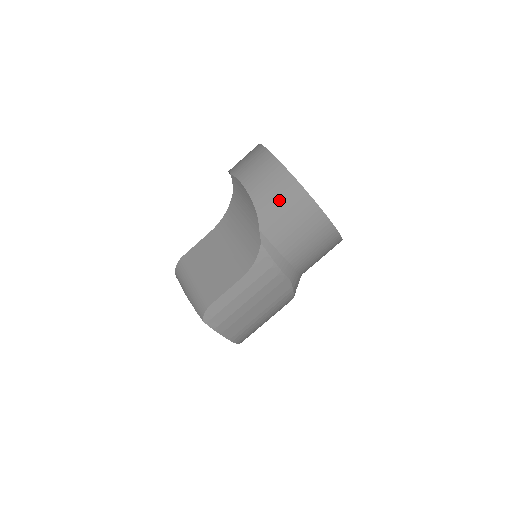
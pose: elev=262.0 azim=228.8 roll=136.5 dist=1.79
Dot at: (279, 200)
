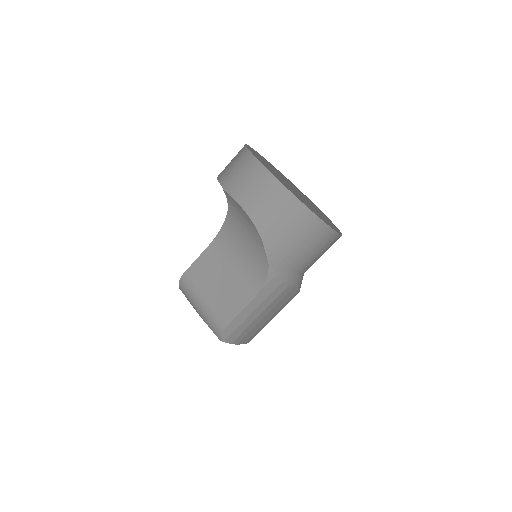
Dot at: (282, 221)
